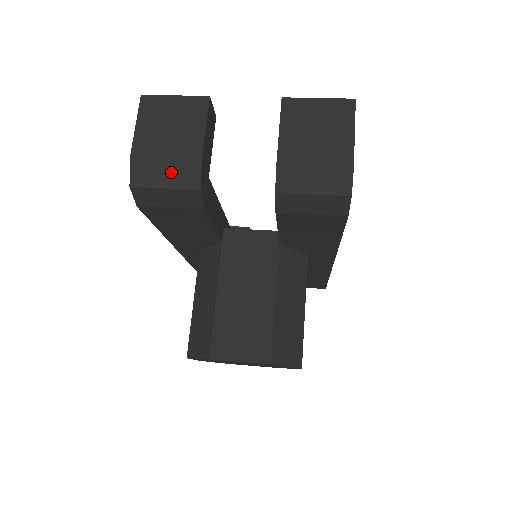
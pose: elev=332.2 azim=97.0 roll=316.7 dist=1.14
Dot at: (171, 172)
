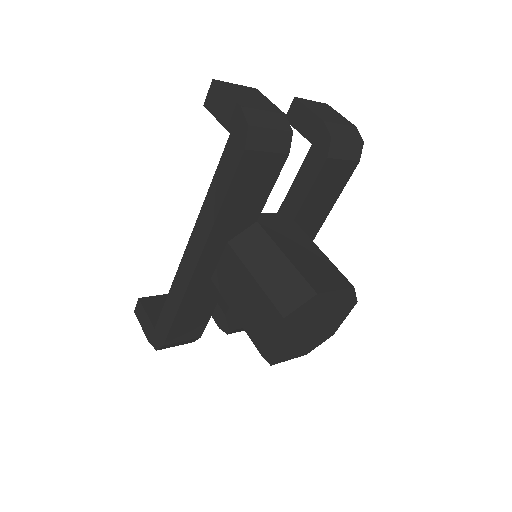
Dot at: (271, 119)
